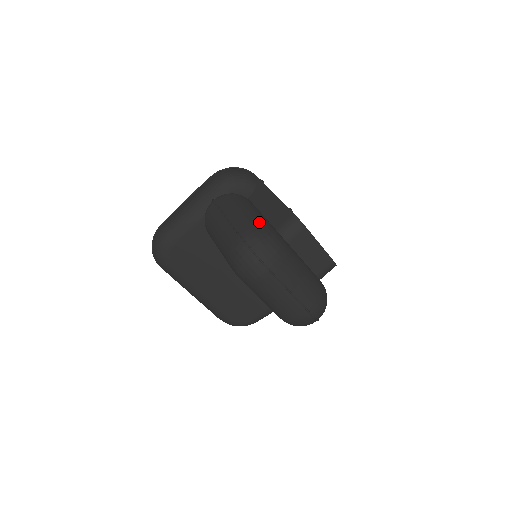
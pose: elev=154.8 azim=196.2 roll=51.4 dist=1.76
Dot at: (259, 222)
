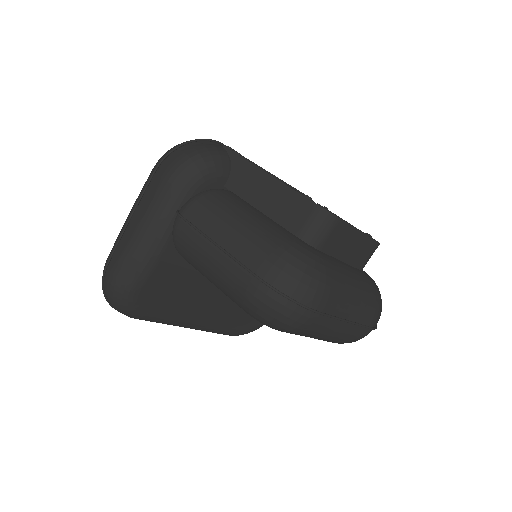
Dot at: (272, 239)
